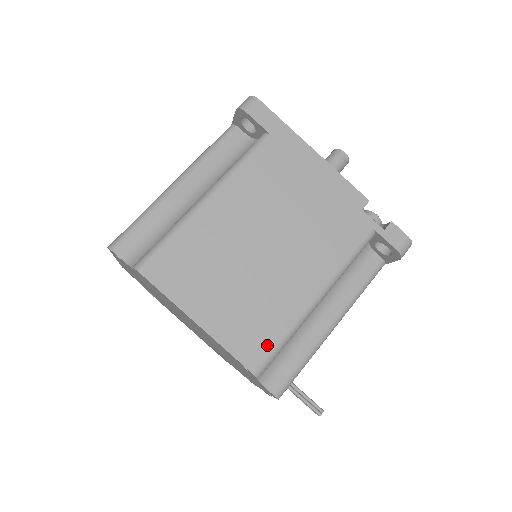
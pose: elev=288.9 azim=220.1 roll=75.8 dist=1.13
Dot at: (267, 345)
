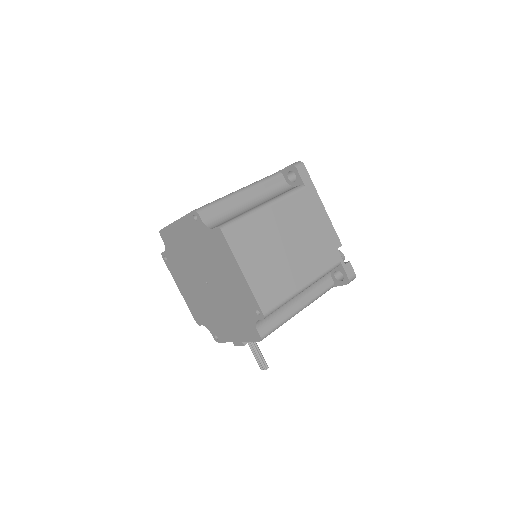
Dot at: (274, 301)
